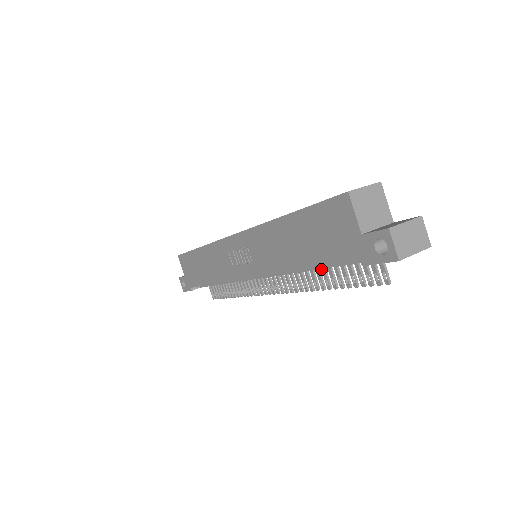
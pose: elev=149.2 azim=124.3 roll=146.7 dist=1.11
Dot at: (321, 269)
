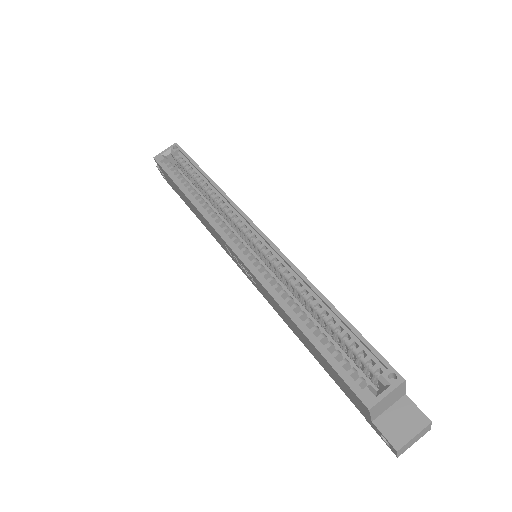
Dot at: occluded
